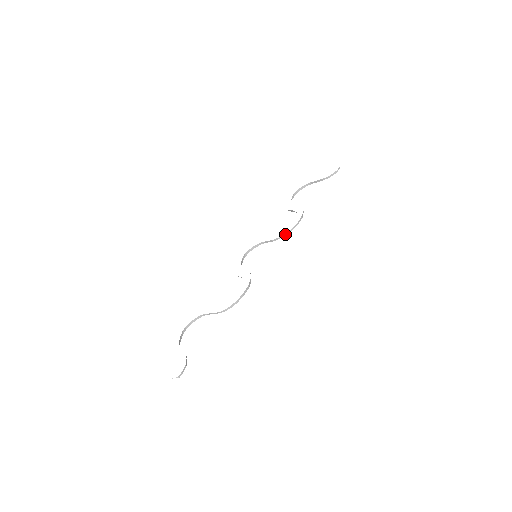
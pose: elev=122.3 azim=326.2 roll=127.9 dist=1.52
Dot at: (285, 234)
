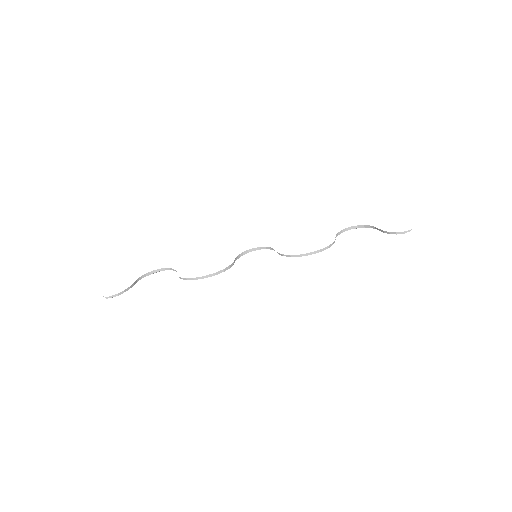
Dot at: (289, 255)
